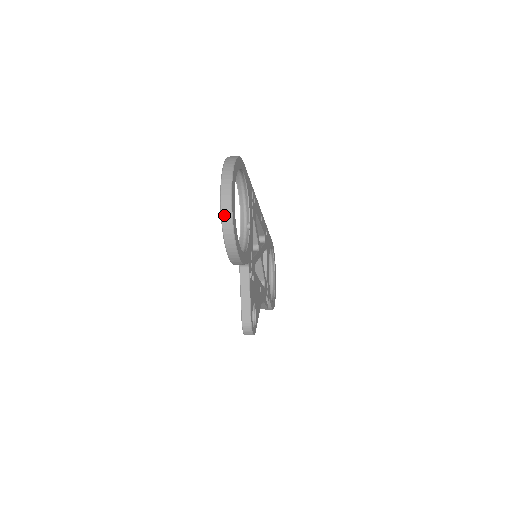
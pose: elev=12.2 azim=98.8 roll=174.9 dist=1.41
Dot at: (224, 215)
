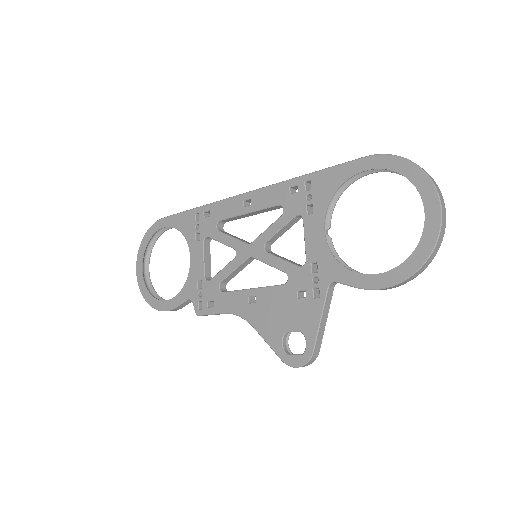
Dot at: (439, 242)
